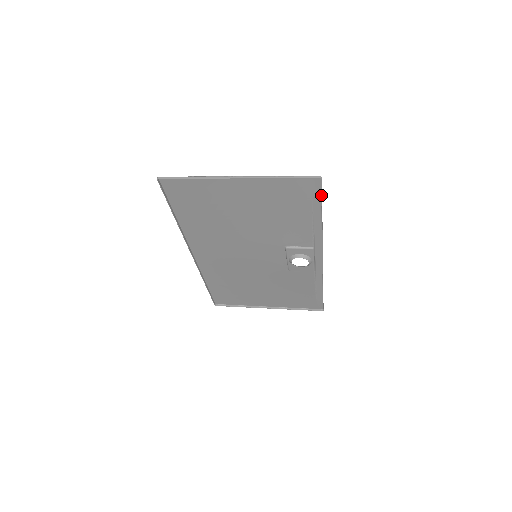
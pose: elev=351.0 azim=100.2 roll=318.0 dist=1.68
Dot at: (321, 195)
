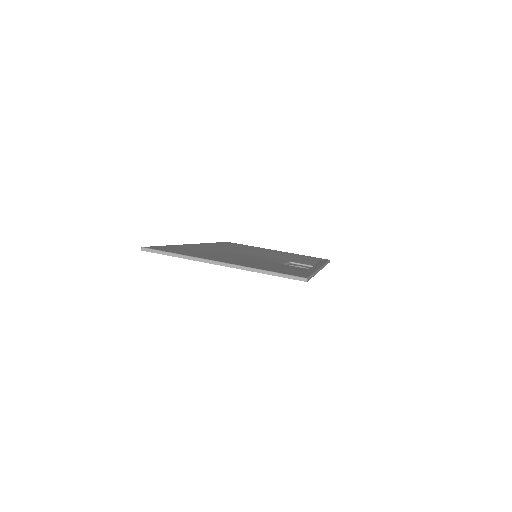
Dot at: (309, 279)
